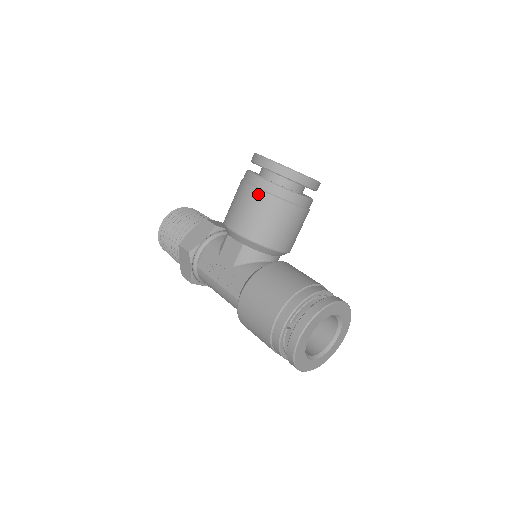
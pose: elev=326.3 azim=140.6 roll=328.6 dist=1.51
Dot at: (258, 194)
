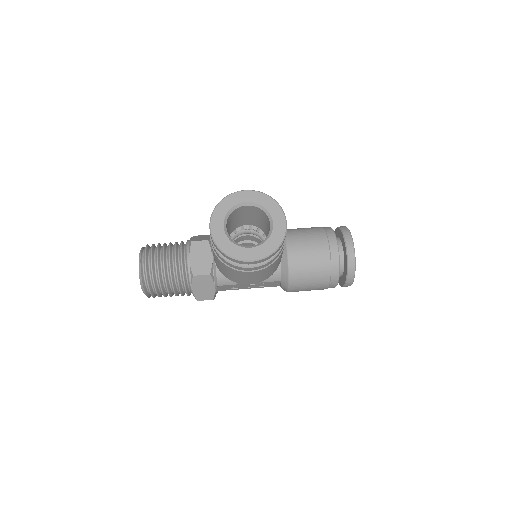
Dot at: (263, 271)
